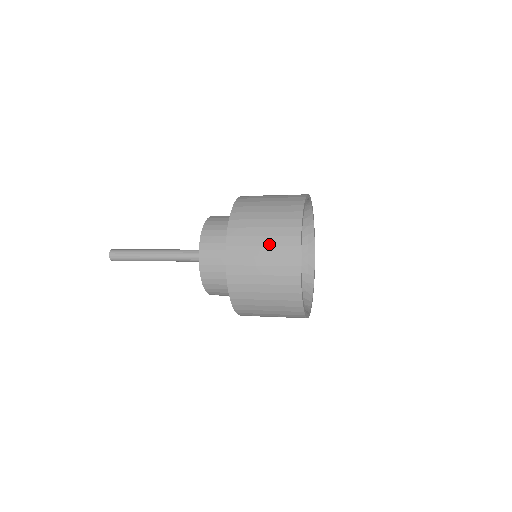
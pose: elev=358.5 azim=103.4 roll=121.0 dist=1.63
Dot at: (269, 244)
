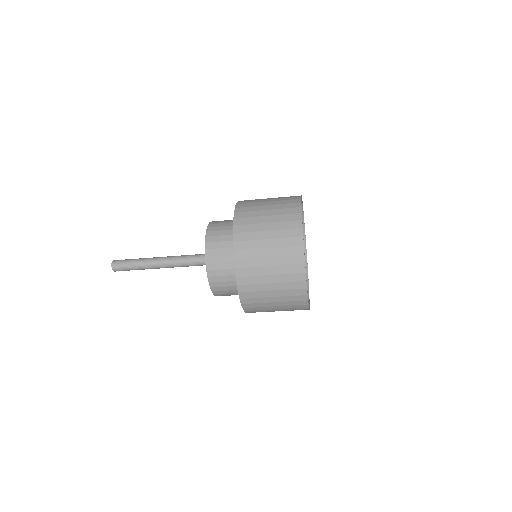
Dot at: (274, 204)
